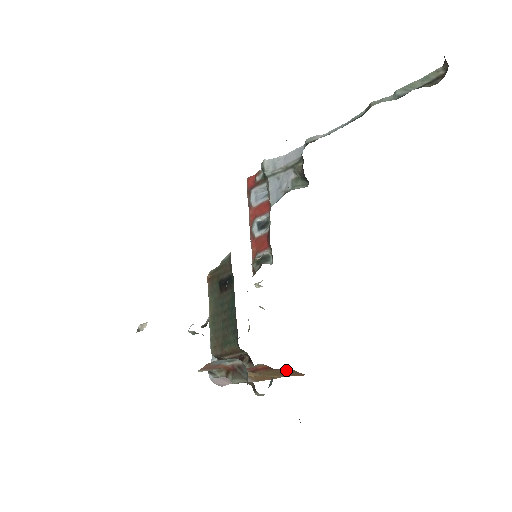
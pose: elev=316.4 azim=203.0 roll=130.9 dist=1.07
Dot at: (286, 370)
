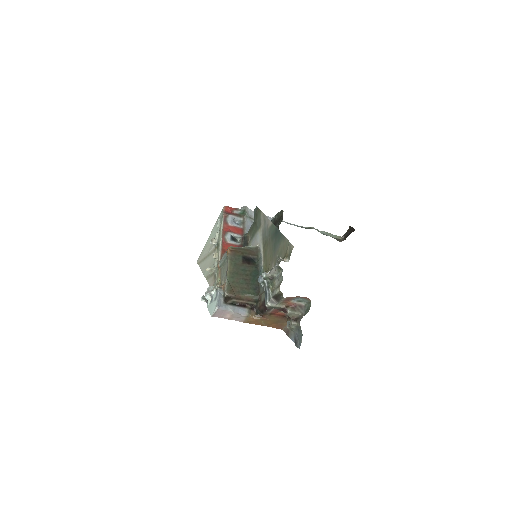
Dot at: (282, 321)
